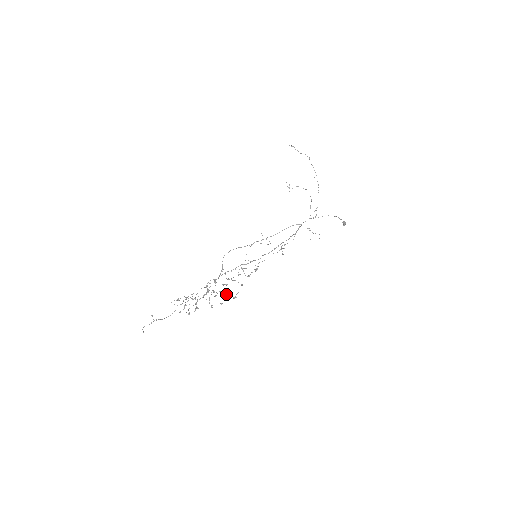
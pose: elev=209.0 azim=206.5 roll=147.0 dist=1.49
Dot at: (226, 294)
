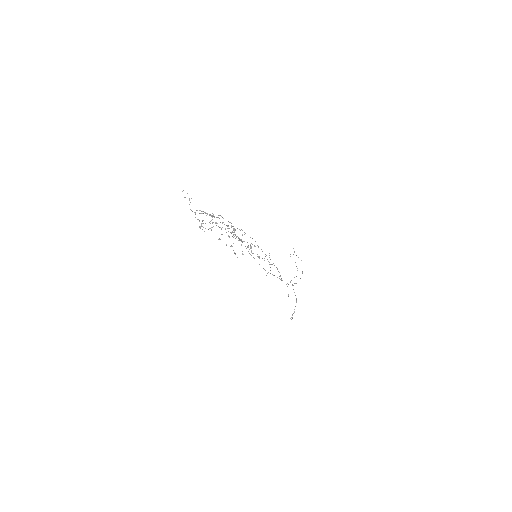
Dot at: occluded
